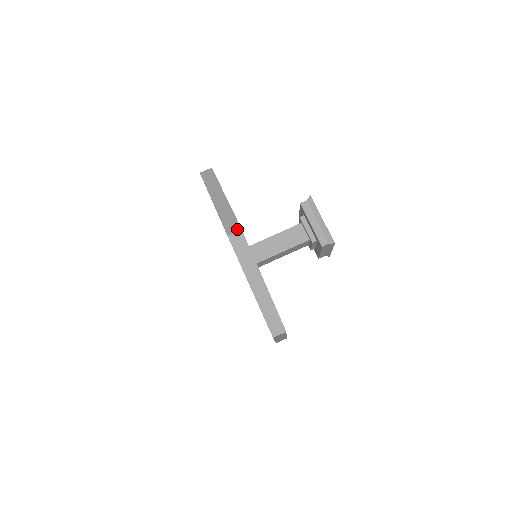
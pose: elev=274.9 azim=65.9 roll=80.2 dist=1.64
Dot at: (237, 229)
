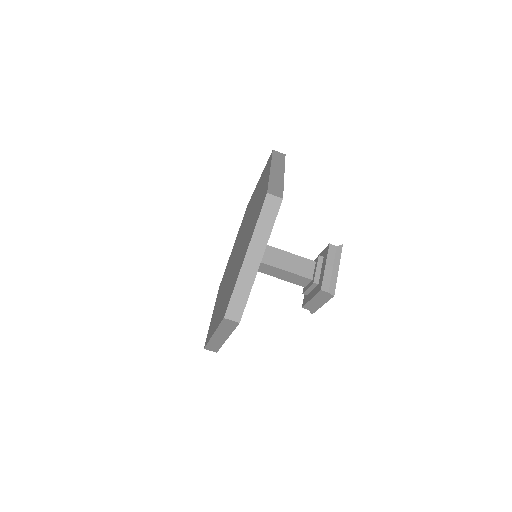
Dot at: (279, 195)
